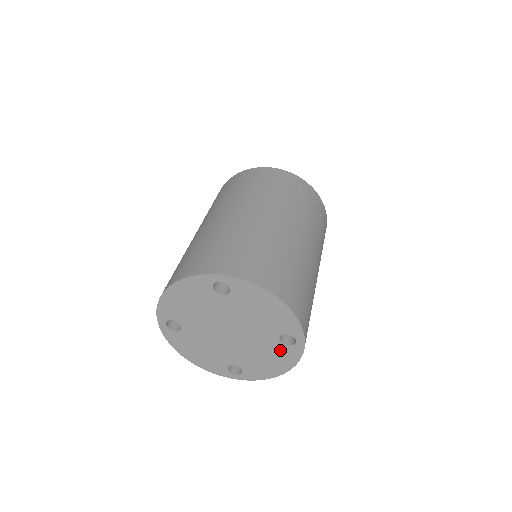
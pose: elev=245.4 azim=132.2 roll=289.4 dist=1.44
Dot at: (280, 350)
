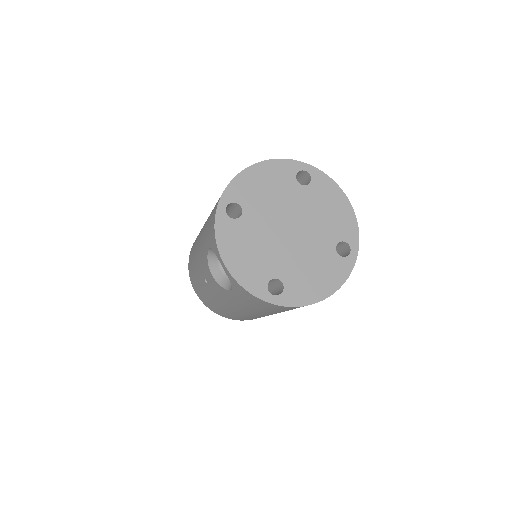
Dot at: (333, 262)
